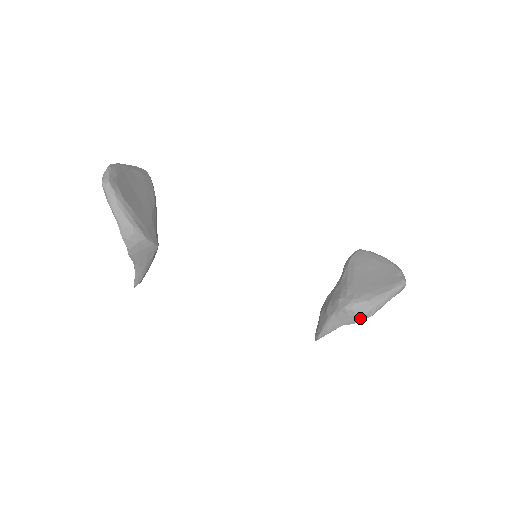
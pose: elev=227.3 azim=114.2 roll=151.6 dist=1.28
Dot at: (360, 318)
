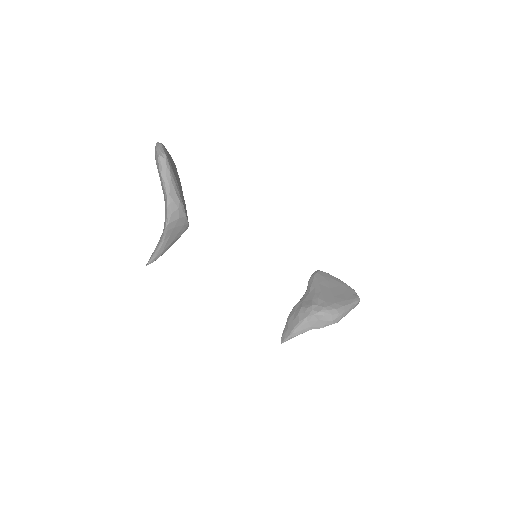
Dot at: (328, 323)
